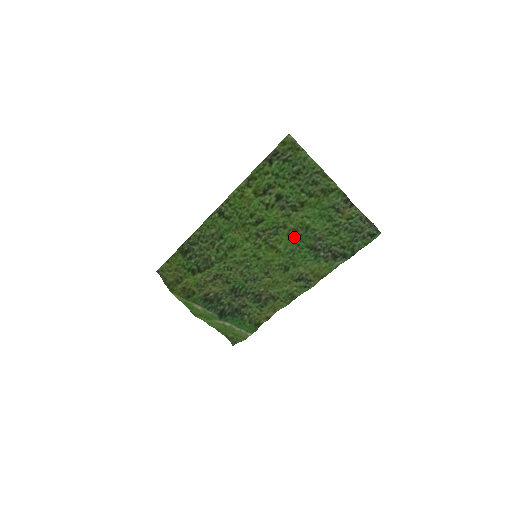
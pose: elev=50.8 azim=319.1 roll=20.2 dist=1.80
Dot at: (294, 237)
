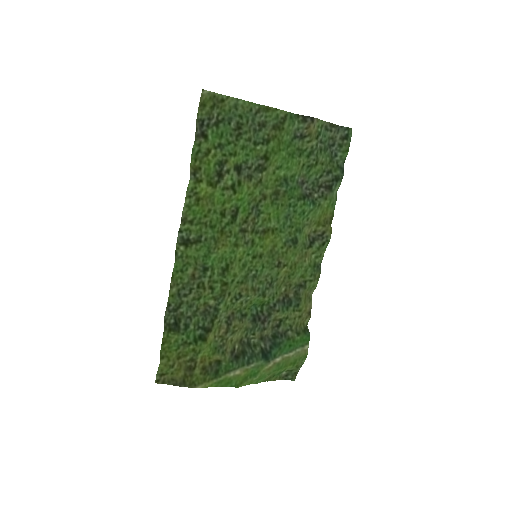
Dot at: (280, 200)
